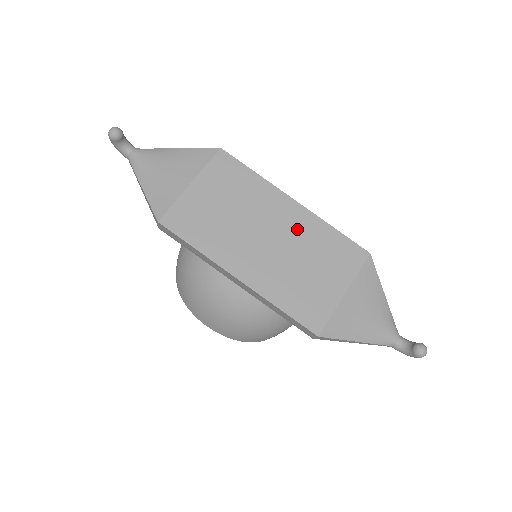
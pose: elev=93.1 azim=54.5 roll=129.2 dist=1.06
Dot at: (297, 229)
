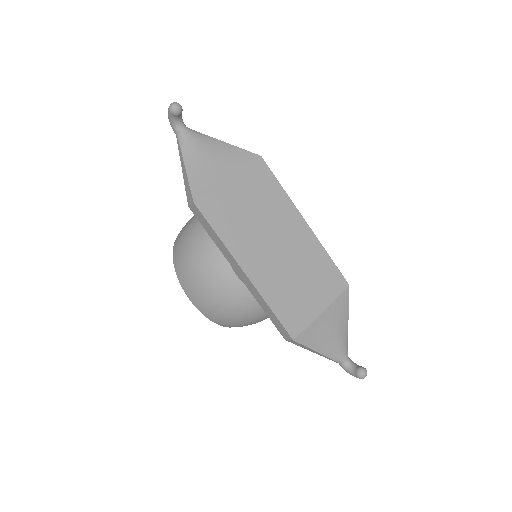
Dot at: (301, 247)
